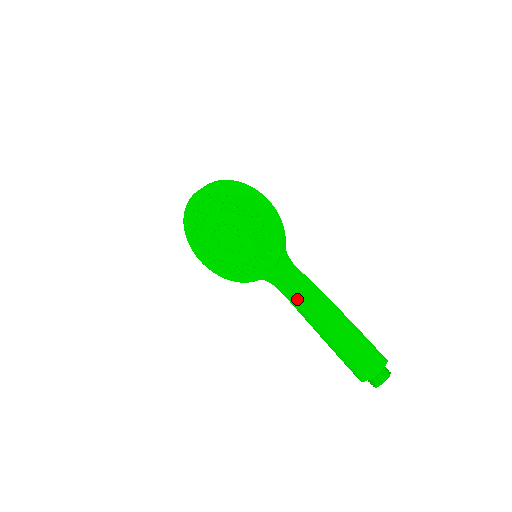
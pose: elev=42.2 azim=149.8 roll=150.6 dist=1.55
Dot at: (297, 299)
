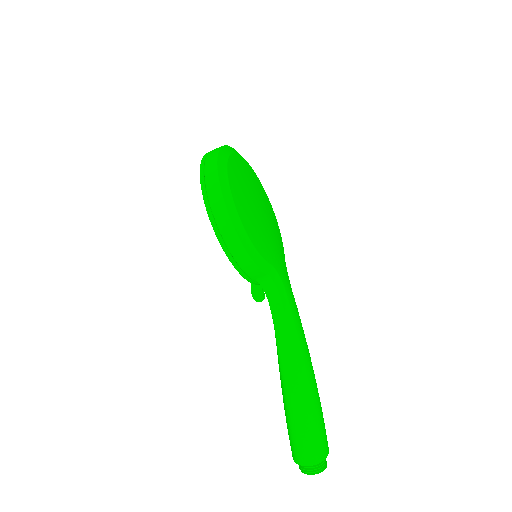
Dot at: occluded
